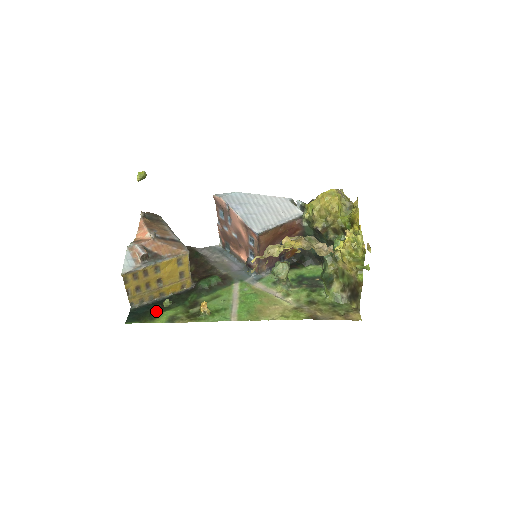
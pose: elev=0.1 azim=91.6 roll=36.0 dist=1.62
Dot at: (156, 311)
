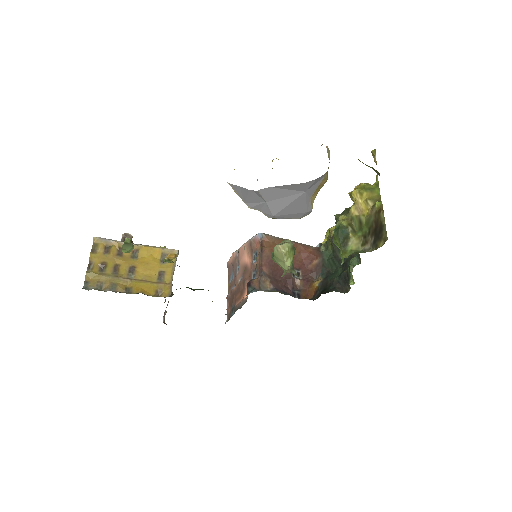
Dot at: occluded
